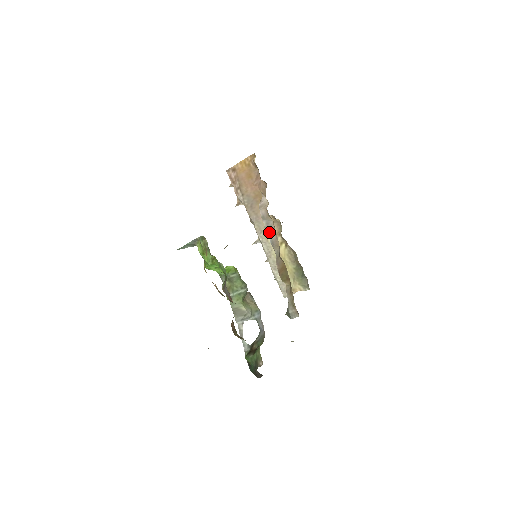
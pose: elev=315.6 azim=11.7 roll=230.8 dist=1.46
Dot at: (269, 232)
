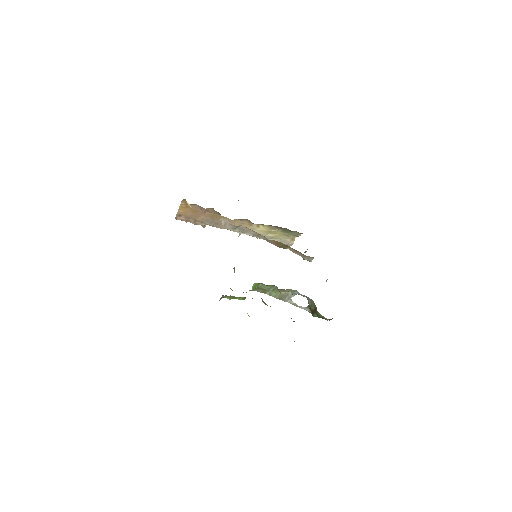
Dot at: (246, 232)
